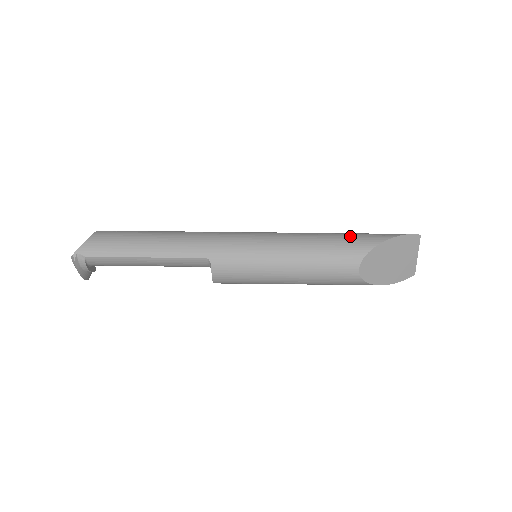
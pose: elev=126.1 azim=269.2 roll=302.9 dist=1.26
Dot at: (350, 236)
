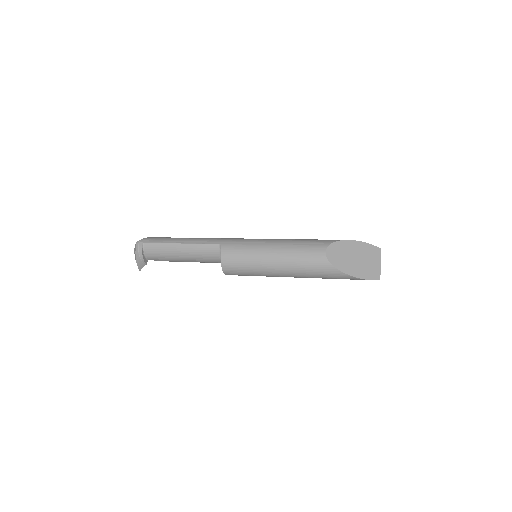
Dot at: occluded
